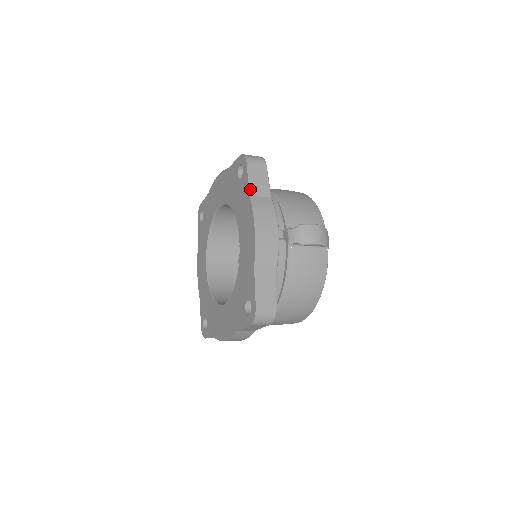
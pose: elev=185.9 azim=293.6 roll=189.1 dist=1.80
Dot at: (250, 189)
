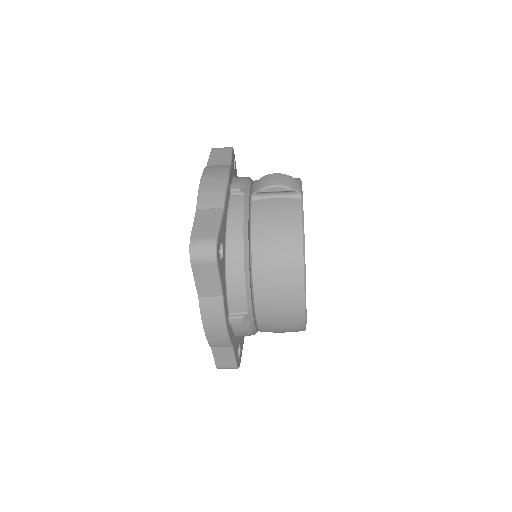
Dot at: (209, 162)
